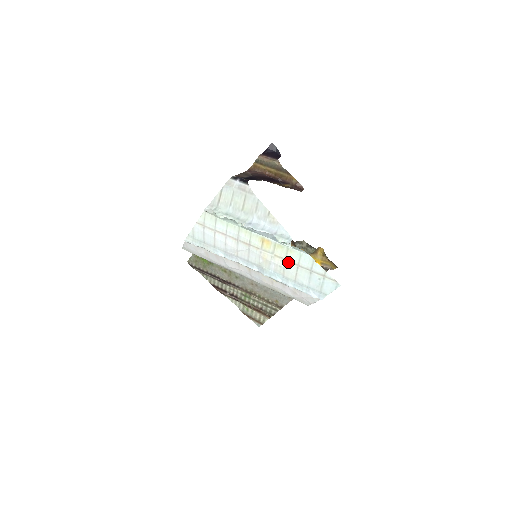
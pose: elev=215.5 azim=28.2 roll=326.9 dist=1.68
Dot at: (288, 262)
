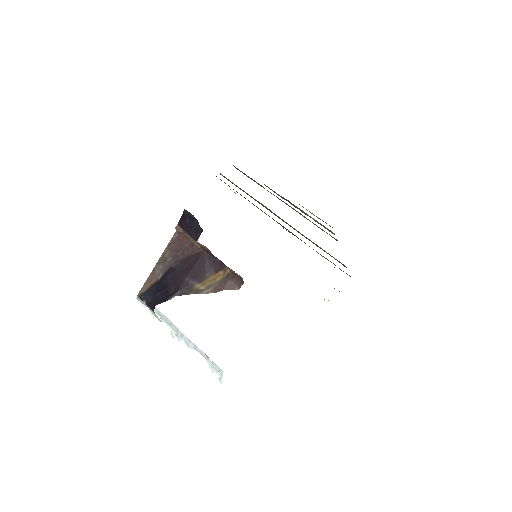
Dot at: occluded
